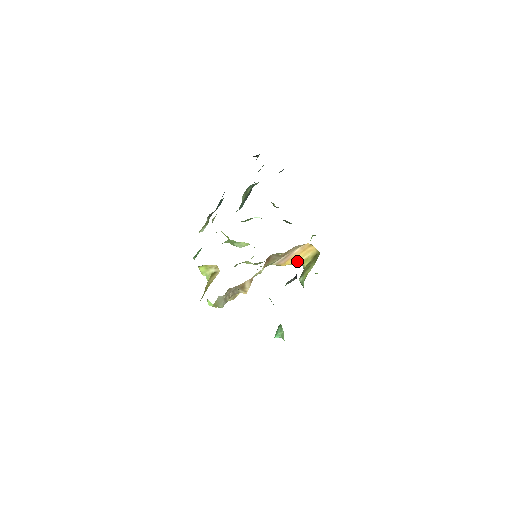
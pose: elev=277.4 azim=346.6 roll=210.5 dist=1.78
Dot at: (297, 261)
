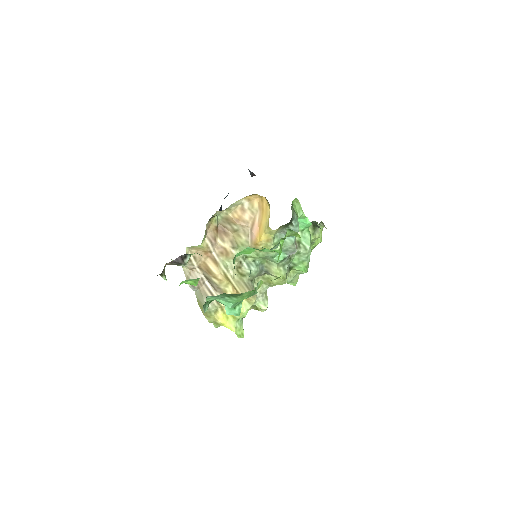
Dot at: (265, 228)
